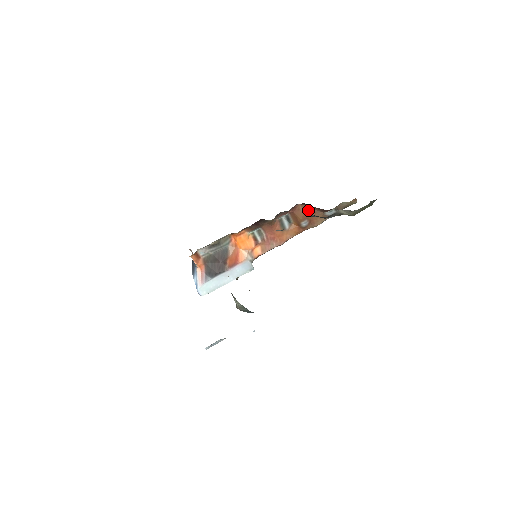
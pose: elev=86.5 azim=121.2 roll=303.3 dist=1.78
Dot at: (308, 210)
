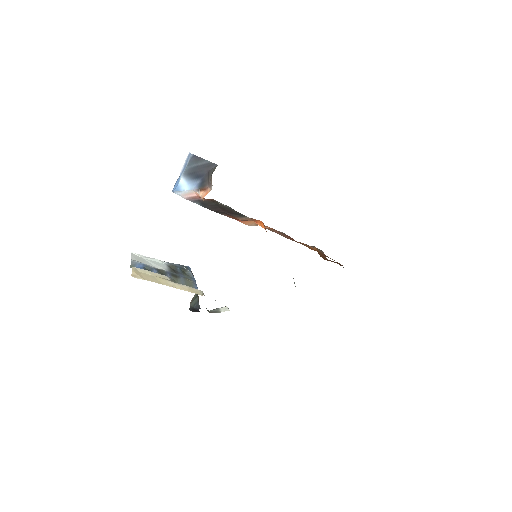
Dot at: occluded
